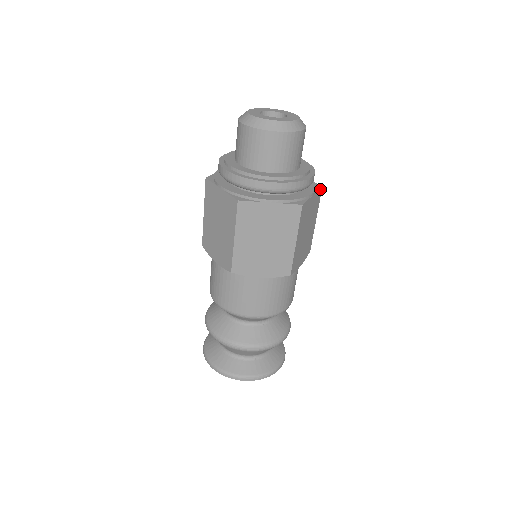
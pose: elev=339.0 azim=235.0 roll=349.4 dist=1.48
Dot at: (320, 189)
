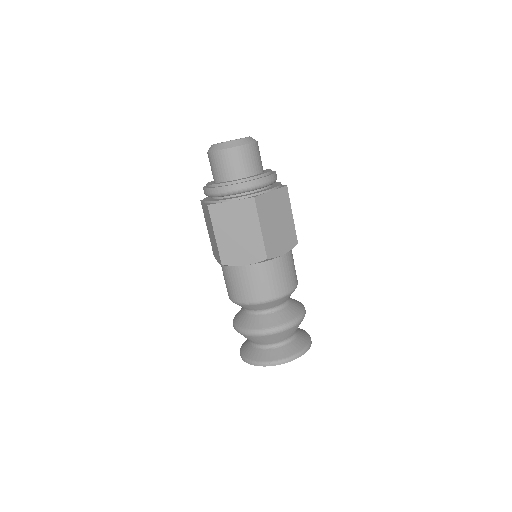
Dot at: (284, 187)
